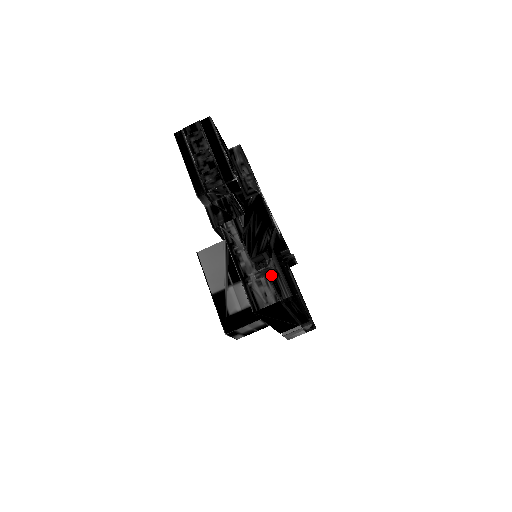
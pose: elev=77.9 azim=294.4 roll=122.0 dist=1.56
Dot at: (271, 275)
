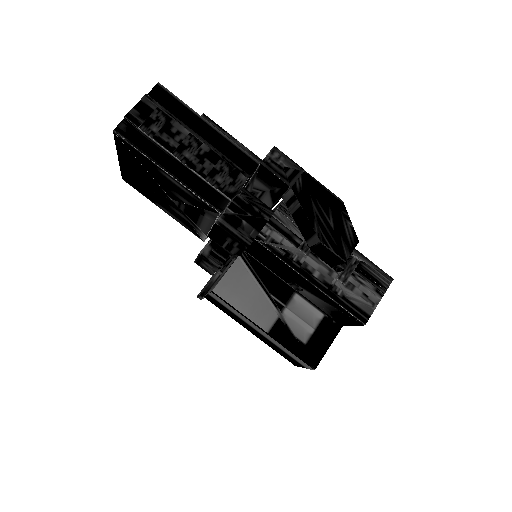
Dot at: (357, 269)
